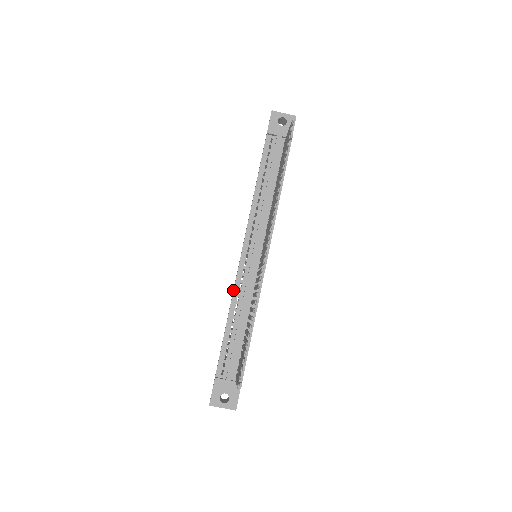
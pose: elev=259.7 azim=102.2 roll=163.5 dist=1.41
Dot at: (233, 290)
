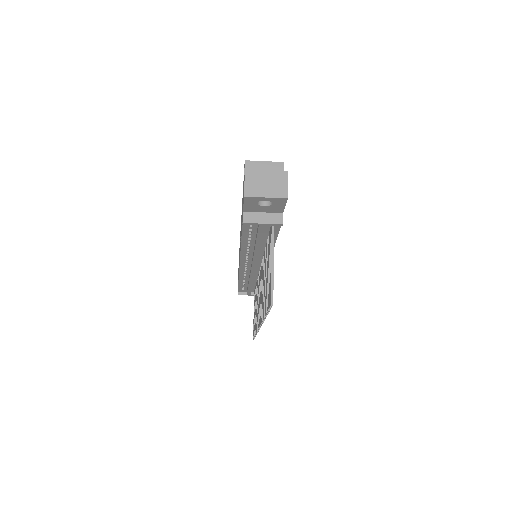
Dot at: occluded
